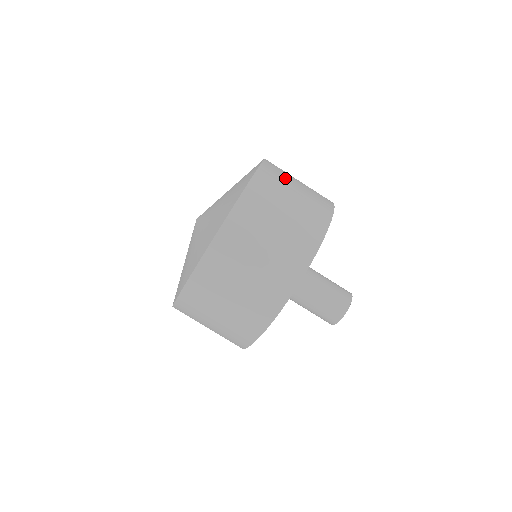
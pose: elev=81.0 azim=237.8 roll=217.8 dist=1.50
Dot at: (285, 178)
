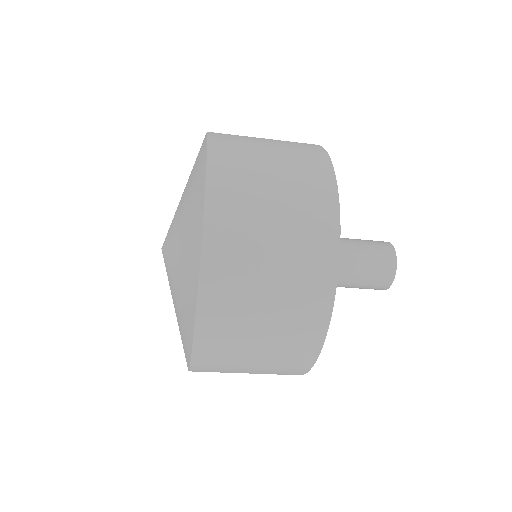
Dot at: (247, 144)
